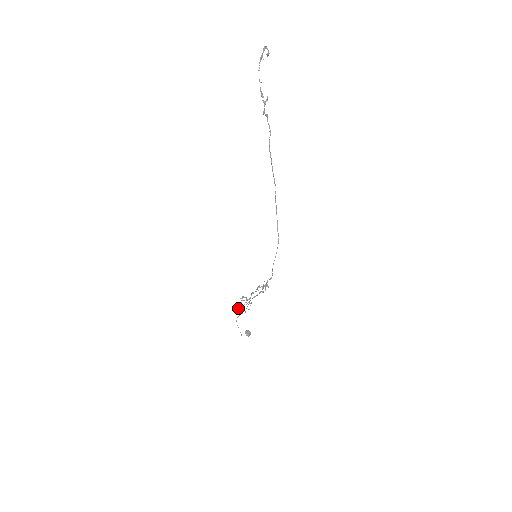
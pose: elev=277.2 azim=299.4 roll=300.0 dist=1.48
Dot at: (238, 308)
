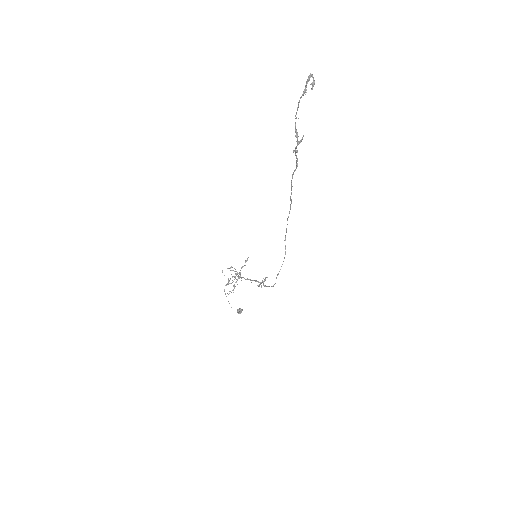
Dot at: (228, 284)
